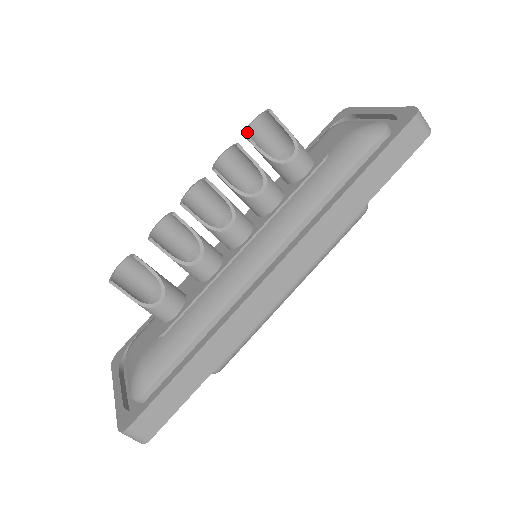
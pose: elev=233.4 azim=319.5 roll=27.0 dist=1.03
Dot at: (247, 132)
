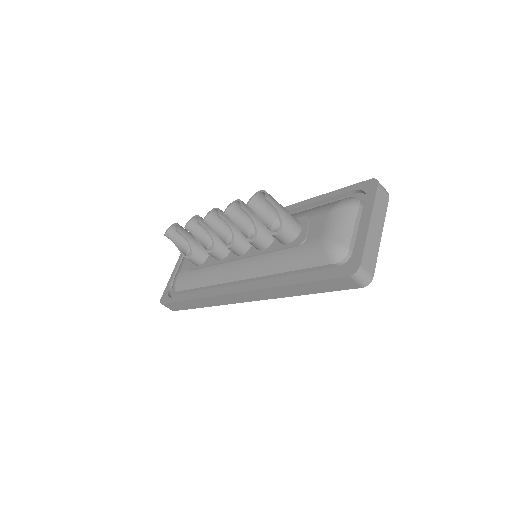
Dot at: (252, 199)
